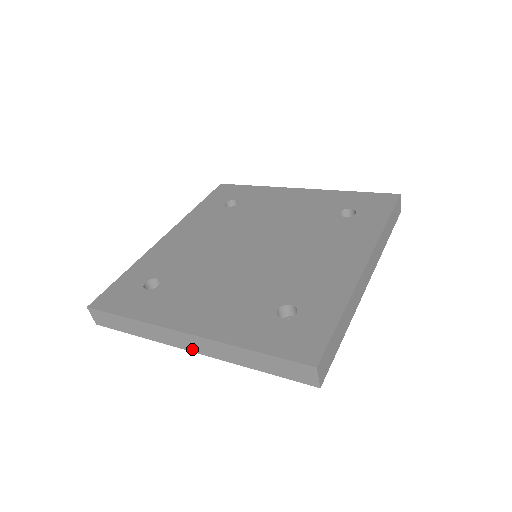
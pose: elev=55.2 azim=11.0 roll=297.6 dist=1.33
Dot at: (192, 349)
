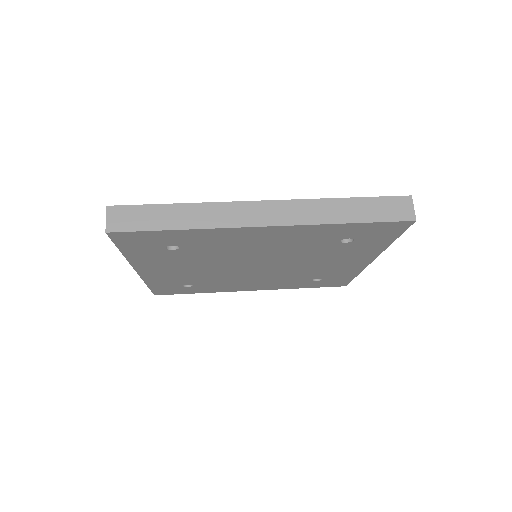
Dot at: occluded
